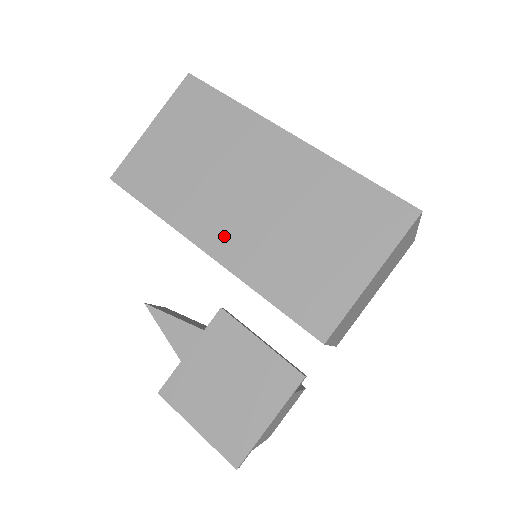
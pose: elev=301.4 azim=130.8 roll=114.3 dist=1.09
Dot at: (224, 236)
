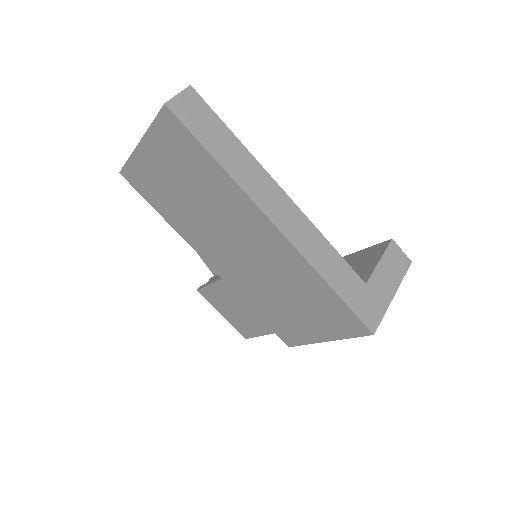
Dot at: (222, 264)
